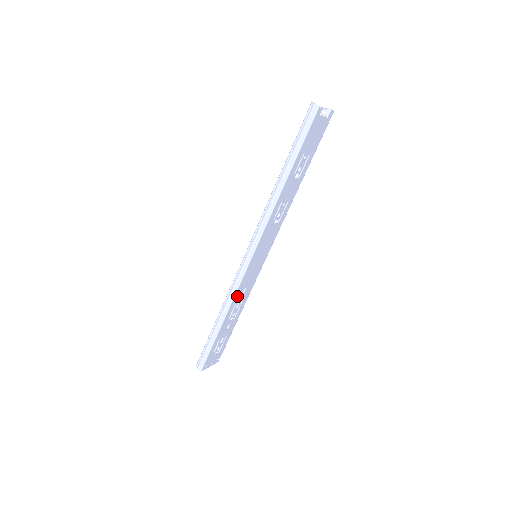
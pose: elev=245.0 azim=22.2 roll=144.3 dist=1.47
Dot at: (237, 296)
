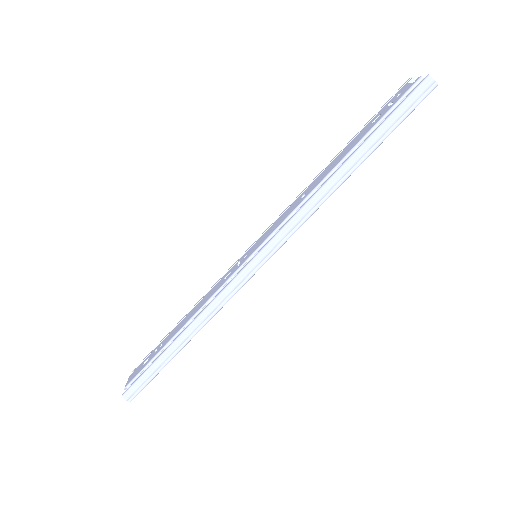
Dot at: occluded
